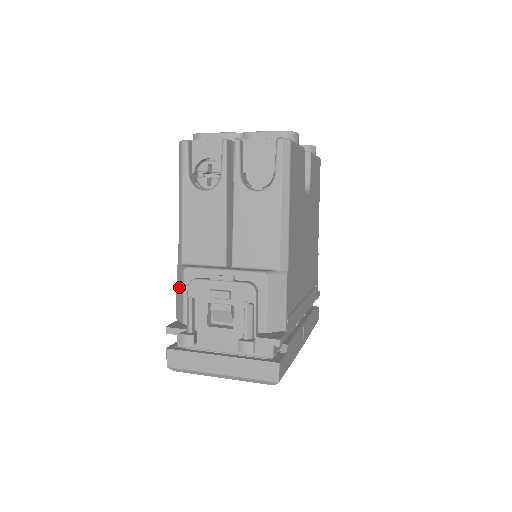
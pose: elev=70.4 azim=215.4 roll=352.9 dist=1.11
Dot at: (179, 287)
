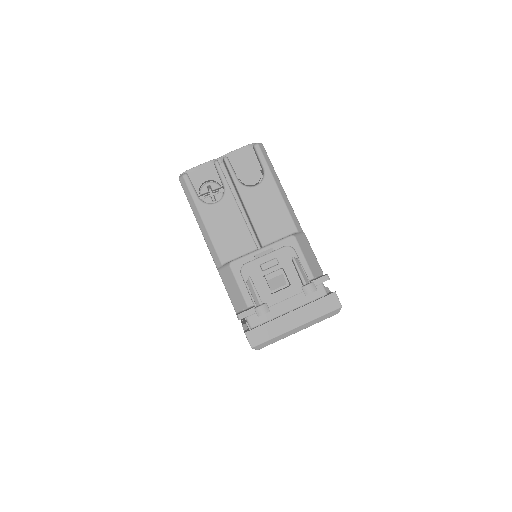
Dot at: (229, 283)
